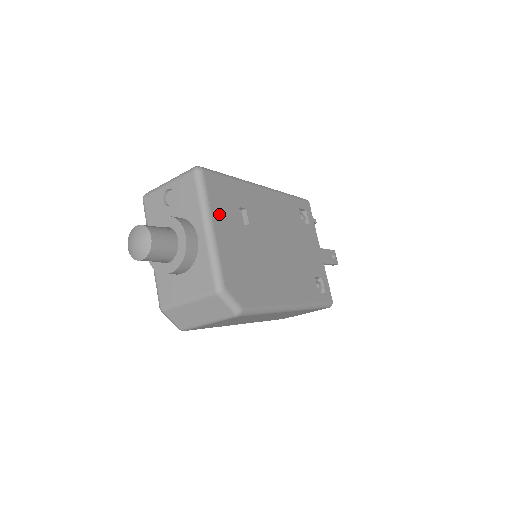
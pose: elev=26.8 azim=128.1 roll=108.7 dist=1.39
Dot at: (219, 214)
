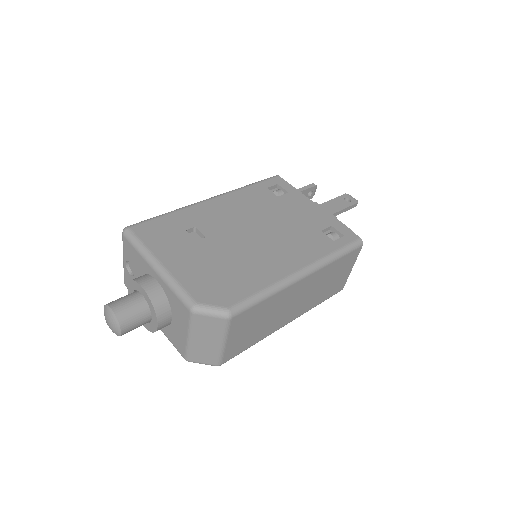
Dot at: (163, 249)
